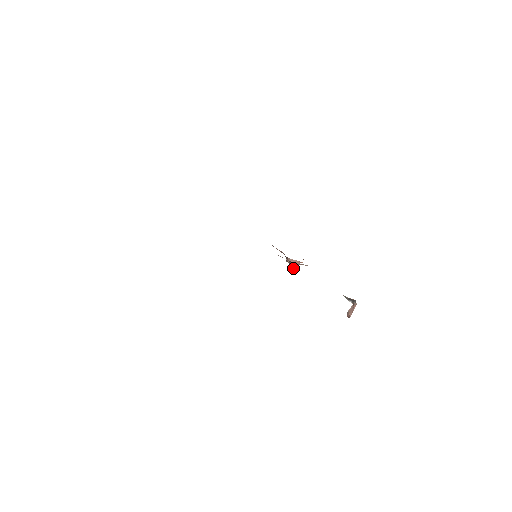
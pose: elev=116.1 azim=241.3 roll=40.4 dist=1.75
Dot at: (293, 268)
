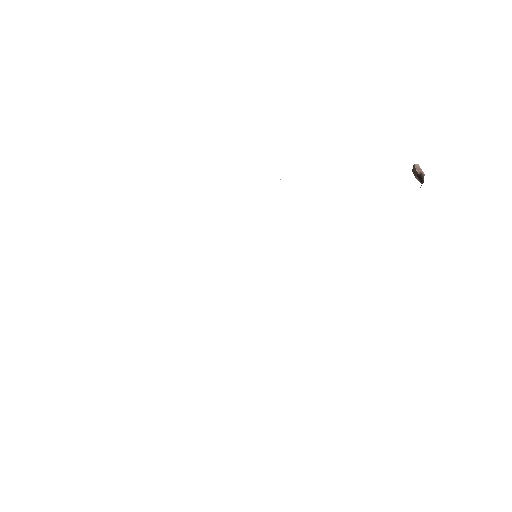
Dot at: occluded
